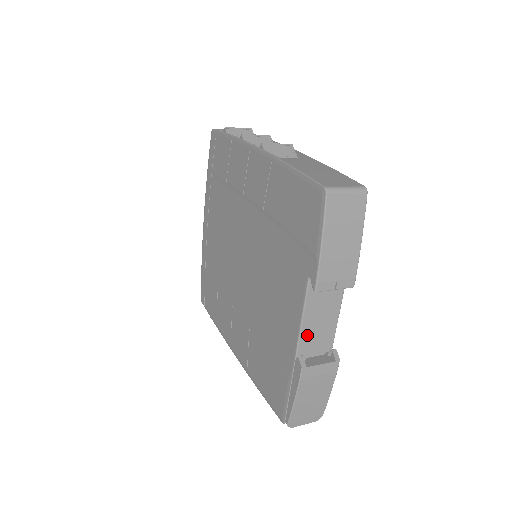
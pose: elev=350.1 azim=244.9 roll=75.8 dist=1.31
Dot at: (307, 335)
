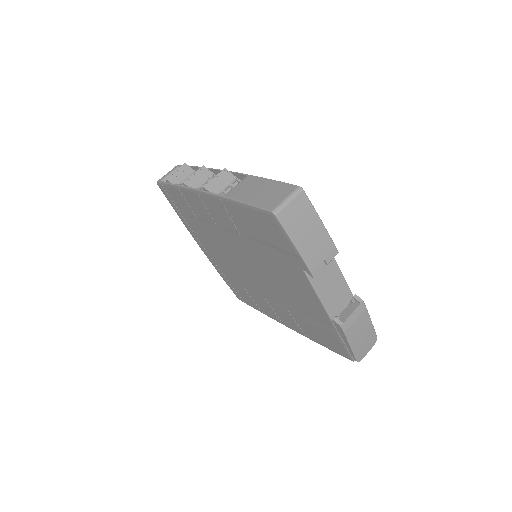
Dot at: (329, 302)
